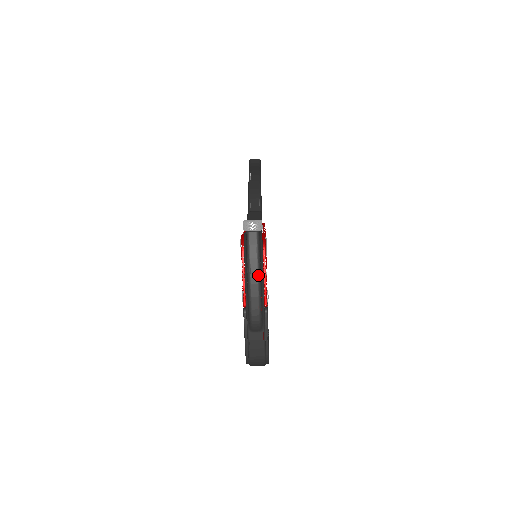
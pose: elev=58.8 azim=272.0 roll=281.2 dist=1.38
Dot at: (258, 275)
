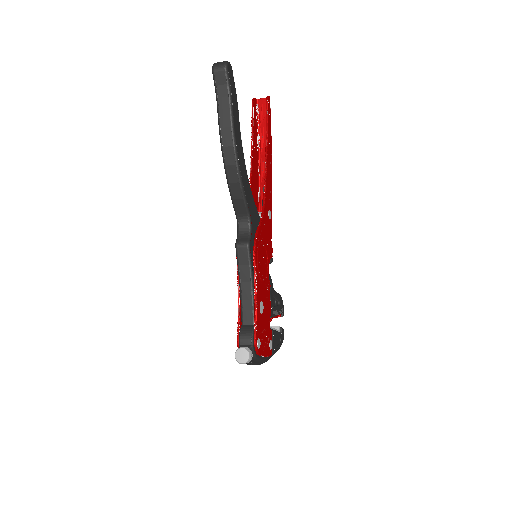
Dot at: occluded
